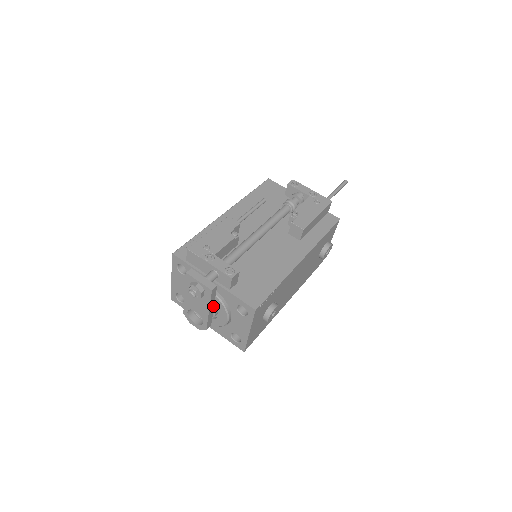
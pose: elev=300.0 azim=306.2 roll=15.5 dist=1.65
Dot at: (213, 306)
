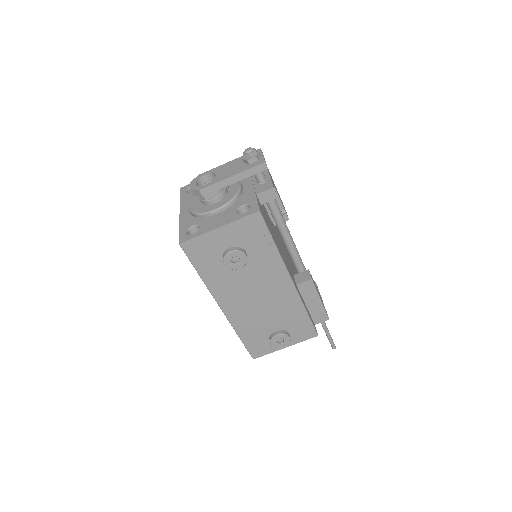
Dot at: (236, 181)
